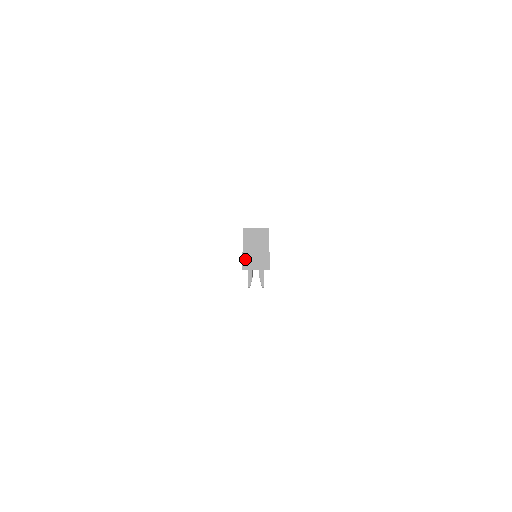
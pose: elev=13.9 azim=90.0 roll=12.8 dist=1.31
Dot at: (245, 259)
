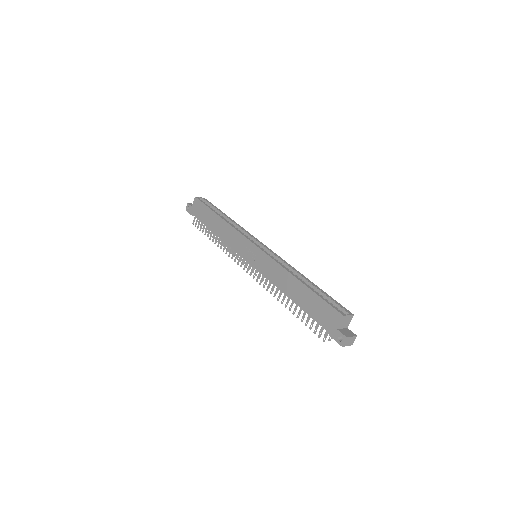
Dot at: (346, 341)
